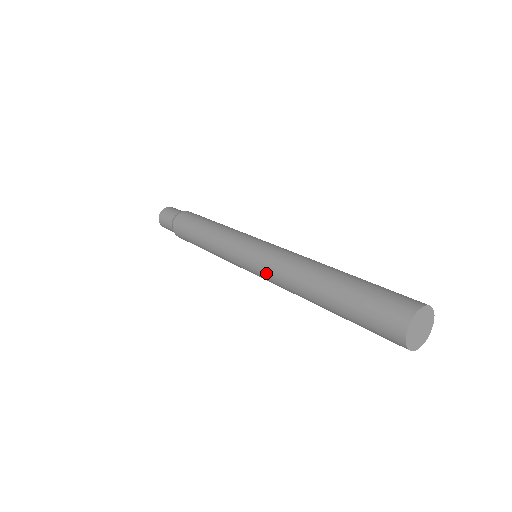
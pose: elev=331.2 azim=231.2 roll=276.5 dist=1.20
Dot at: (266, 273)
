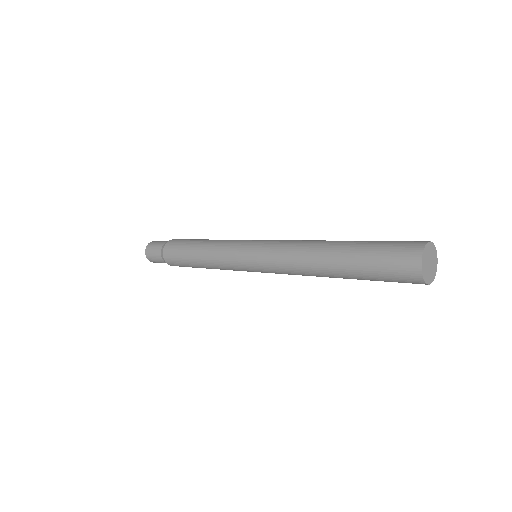
Dot at: (273, 252)
